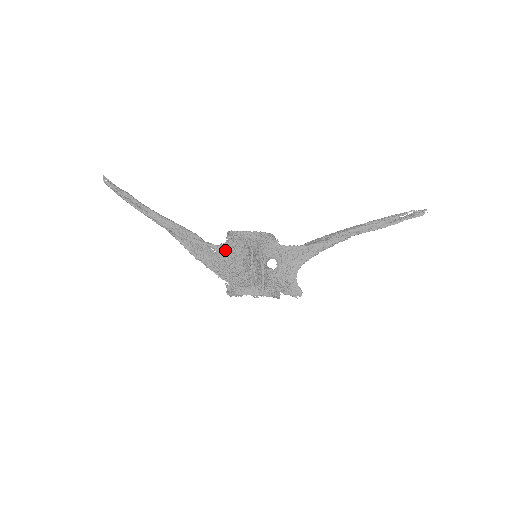
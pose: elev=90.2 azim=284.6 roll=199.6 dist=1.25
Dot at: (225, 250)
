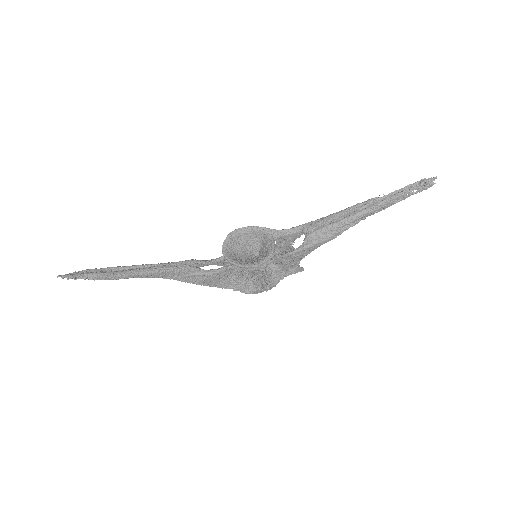
Dot at: (227, 271)
